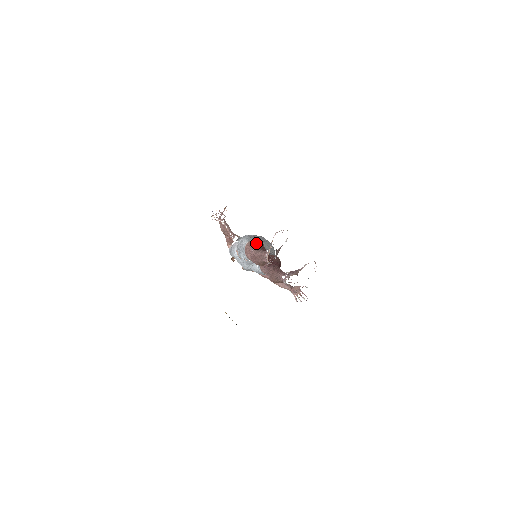
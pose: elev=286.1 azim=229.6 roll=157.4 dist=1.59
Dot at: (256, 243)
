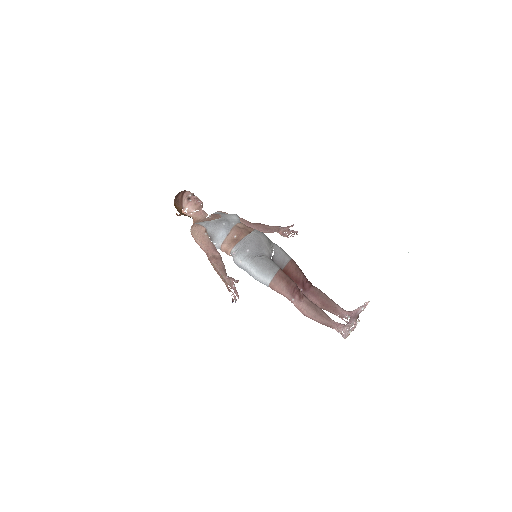
Dot at: (286, 287)
